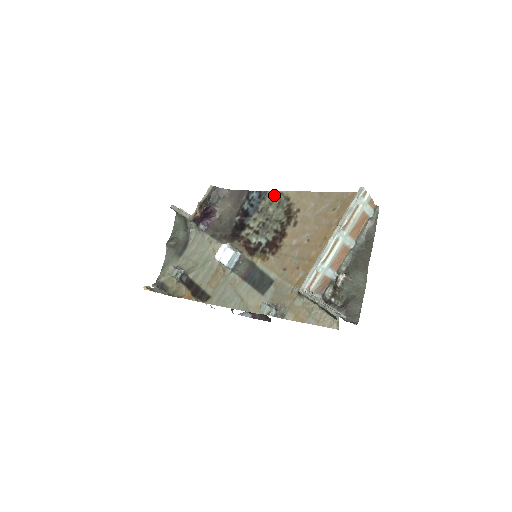
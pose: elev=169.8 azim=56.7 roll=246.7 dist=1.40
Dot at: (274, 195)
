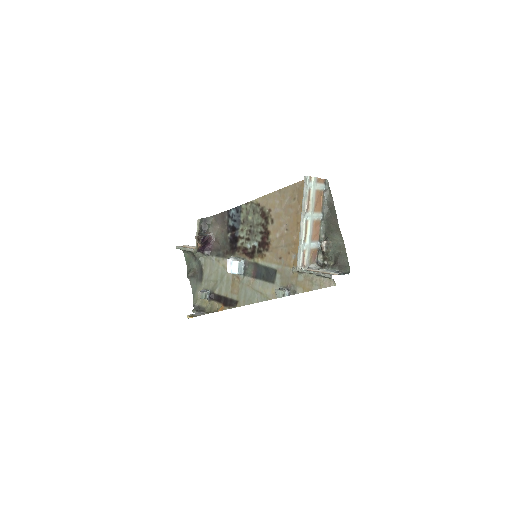
Dot at: (247, 206)
